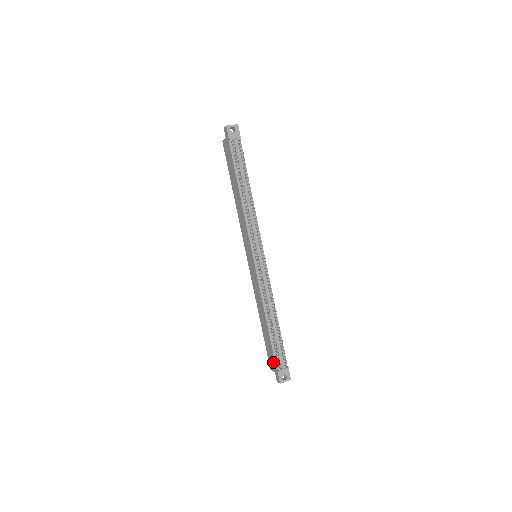
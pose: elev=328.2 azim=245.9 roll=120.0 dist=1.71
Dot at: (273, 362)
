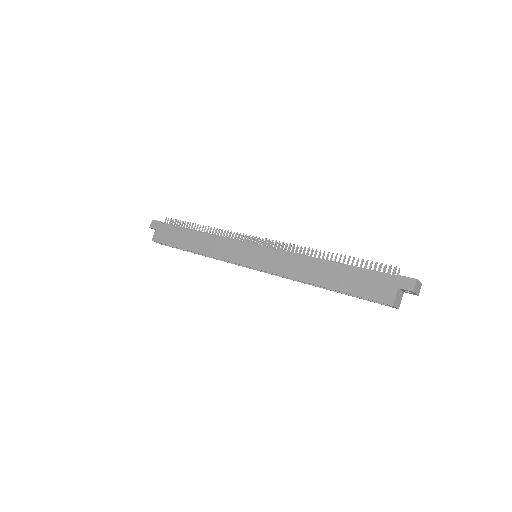
Dot at: (382, 281)
